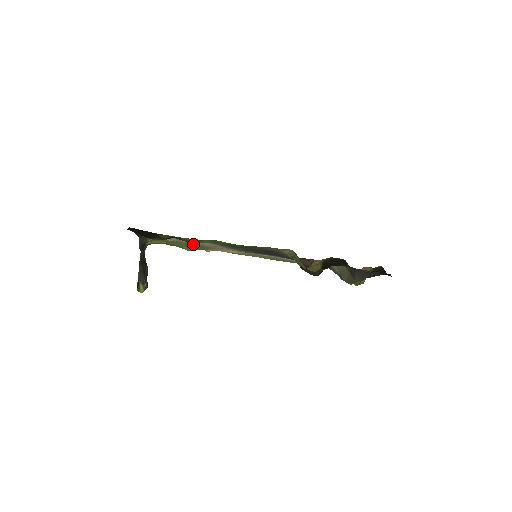
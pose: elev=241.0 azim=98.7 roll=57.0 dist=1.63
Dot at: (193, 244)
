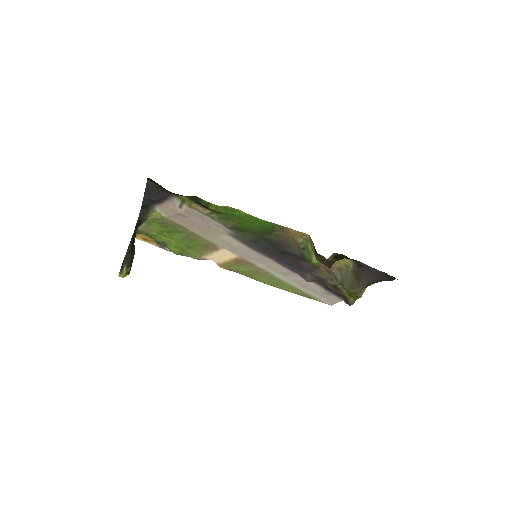
Dot at: (193, 233)
